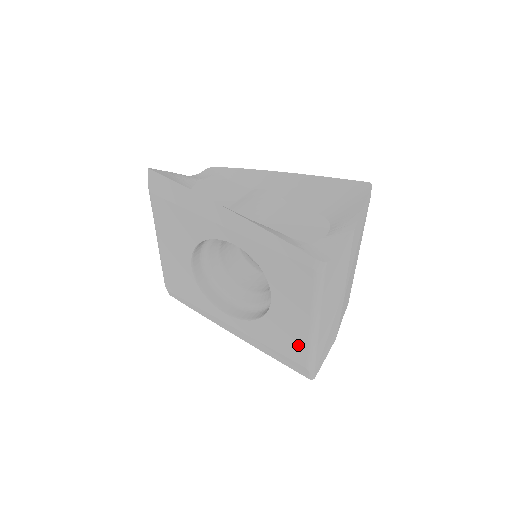
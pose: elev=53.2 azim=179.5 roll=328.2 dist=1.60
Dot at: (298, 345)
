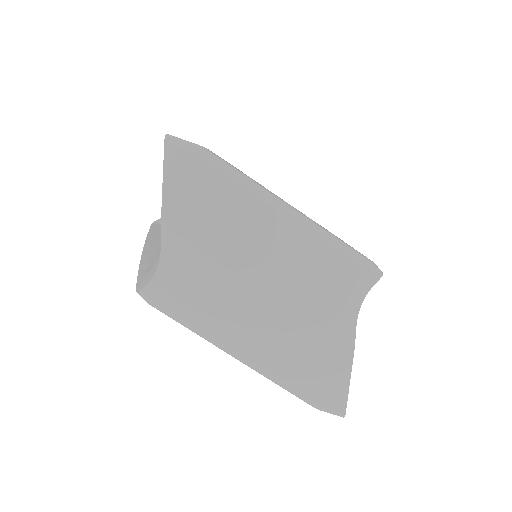
Dot at: occluded
